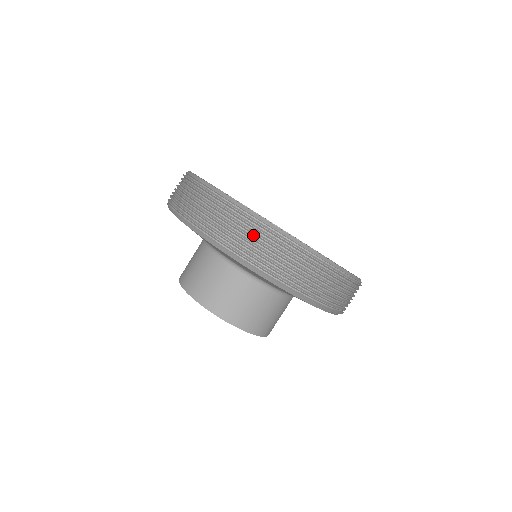
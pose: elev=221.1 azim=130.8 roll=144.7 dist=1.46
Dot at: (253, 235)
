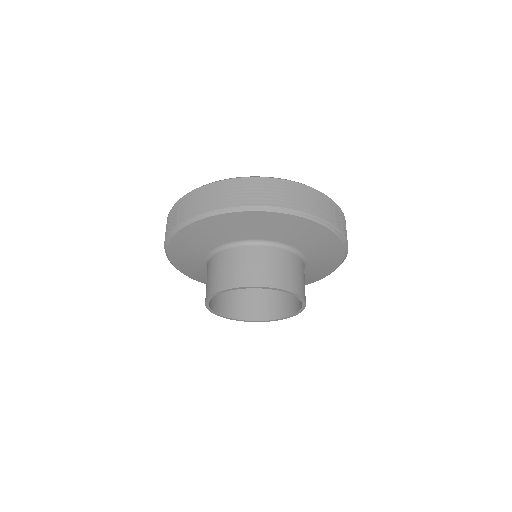
Dot at: (198, 199)
